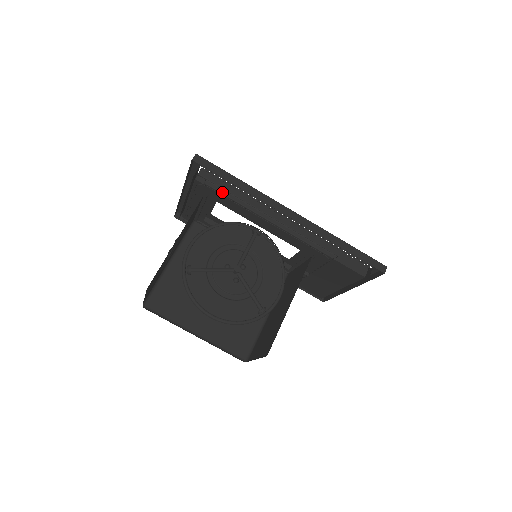
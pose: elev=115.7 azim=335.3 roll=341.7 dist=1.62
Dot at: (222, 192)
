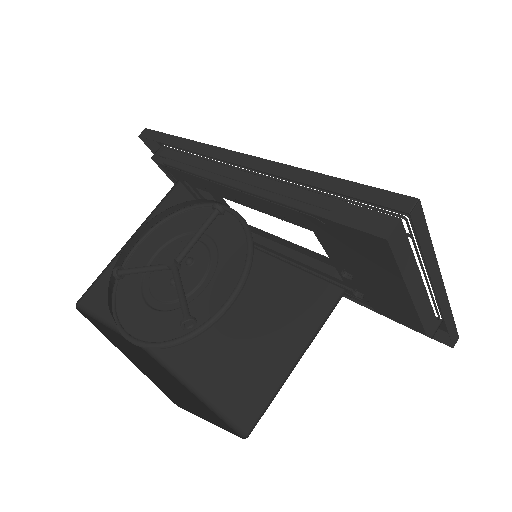
Dot at: (179, 166)
